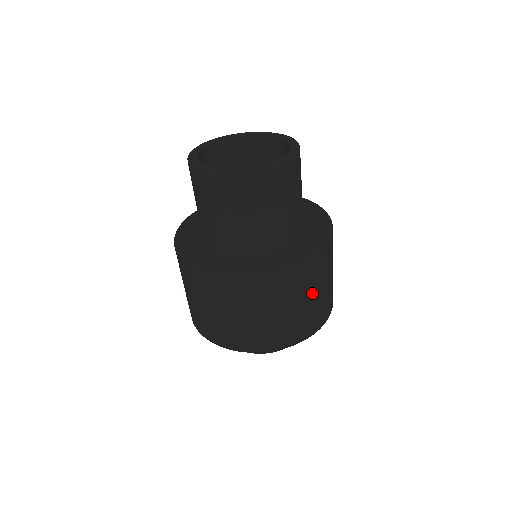
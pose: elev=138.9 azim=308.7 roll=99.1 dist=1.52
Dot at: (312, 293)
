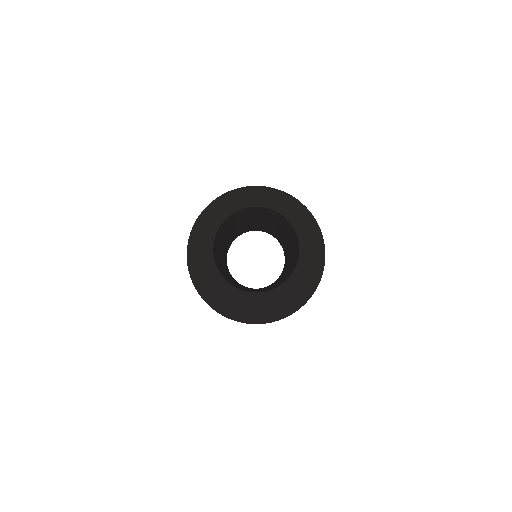
Dot at: occluded
